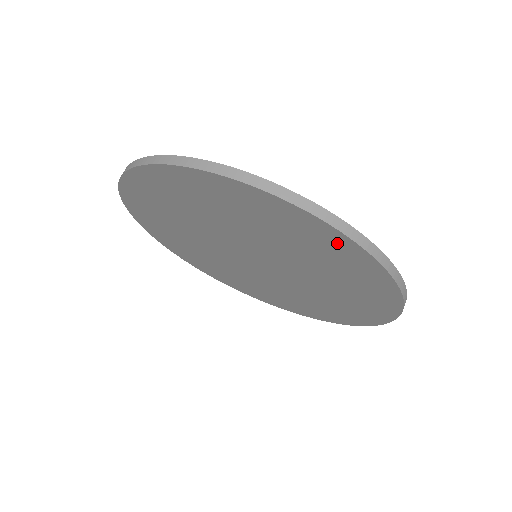
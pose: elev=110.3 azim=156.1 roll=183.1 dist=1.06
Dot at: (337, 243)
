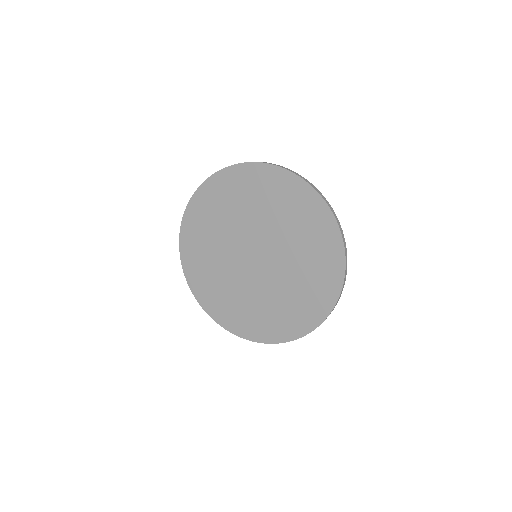
Dot at: (299, 191)
